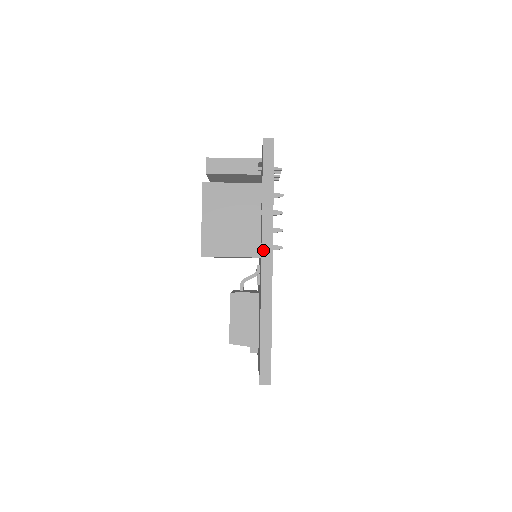
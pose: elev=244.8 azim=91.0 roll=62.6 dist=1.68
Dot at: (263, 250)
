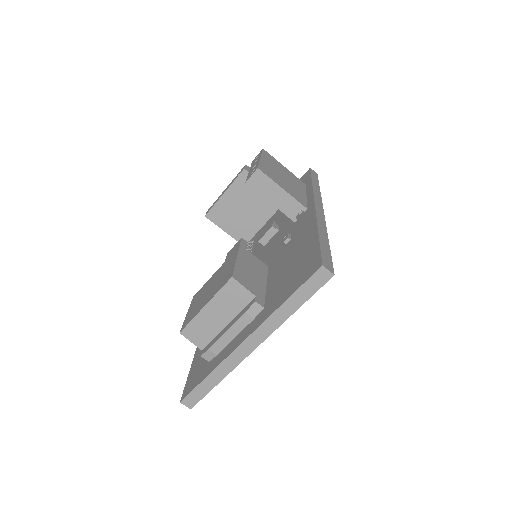
Dot at: (316, 201)
